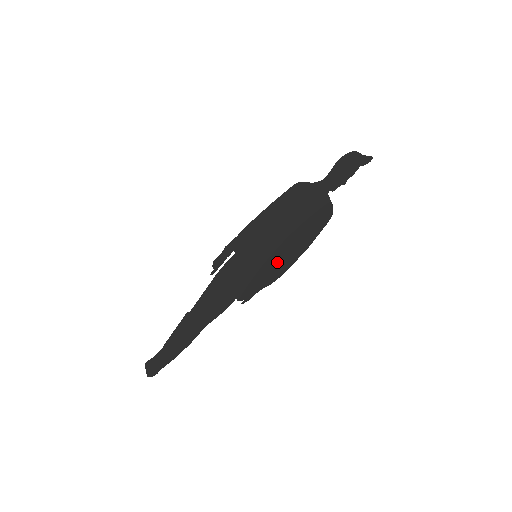
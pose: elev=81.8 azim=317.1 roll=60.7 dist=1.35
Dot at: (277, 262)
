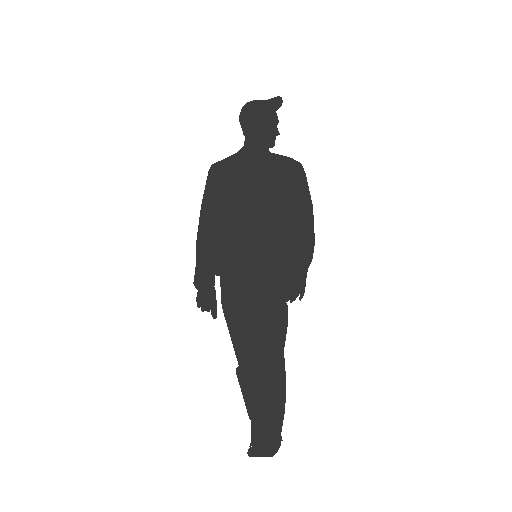
Dot at: (293, 240)
